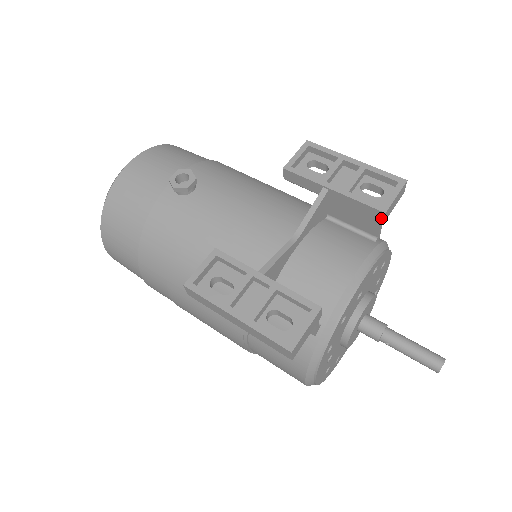
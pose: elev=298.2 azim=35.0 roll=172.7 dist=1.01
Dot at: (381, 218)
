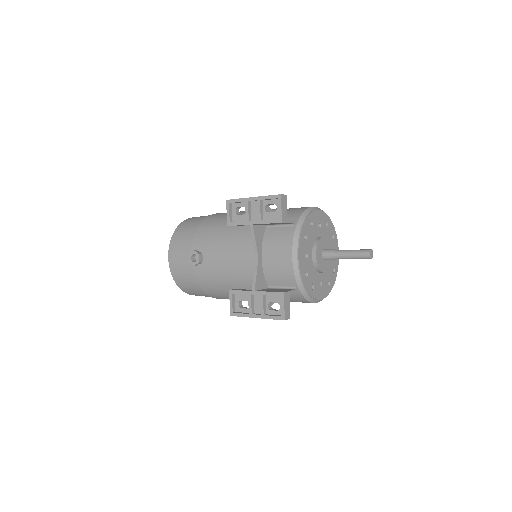
Dot at: occluded
